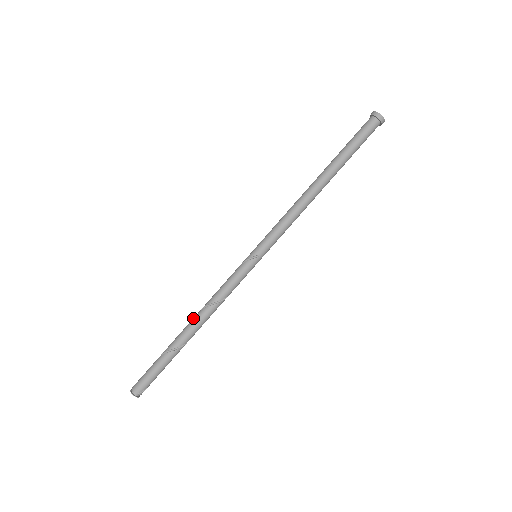
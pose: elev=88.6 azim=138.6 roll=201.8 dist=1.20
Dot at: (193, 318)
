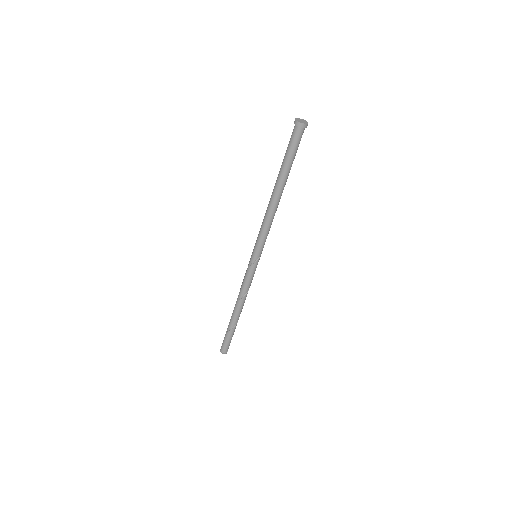
Dot at: (236, 307)
